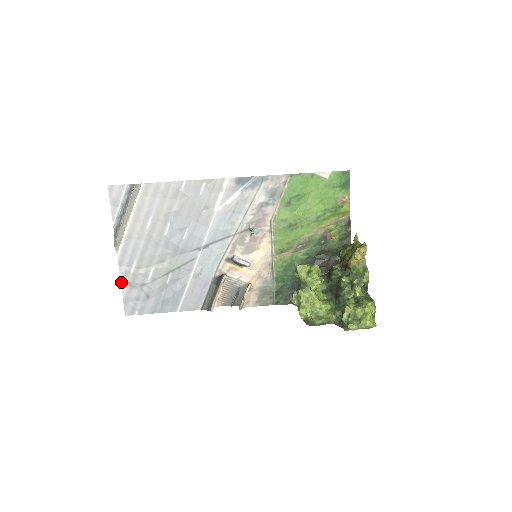
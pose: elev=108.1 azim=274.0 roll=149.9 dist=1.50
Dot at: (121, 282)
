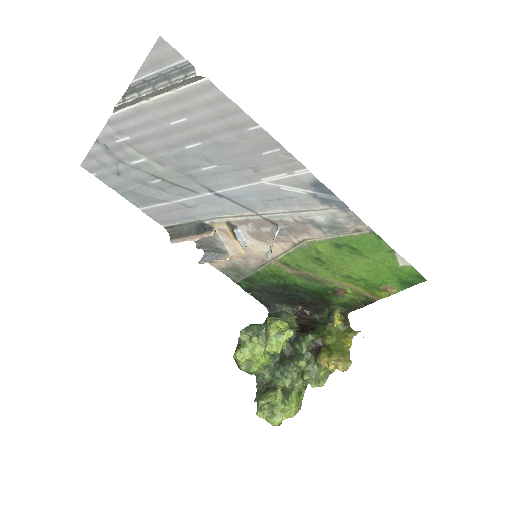
Dot at: (98, 138)
